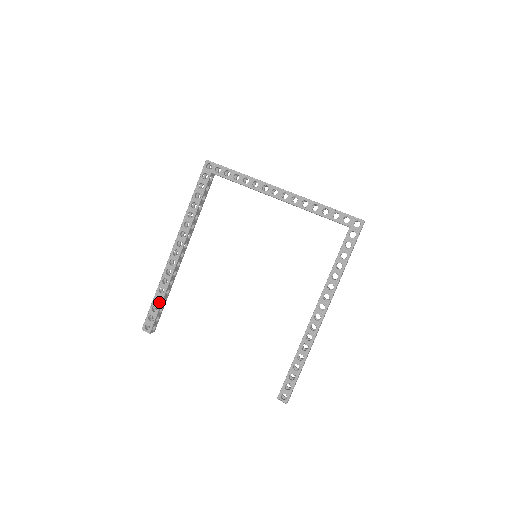
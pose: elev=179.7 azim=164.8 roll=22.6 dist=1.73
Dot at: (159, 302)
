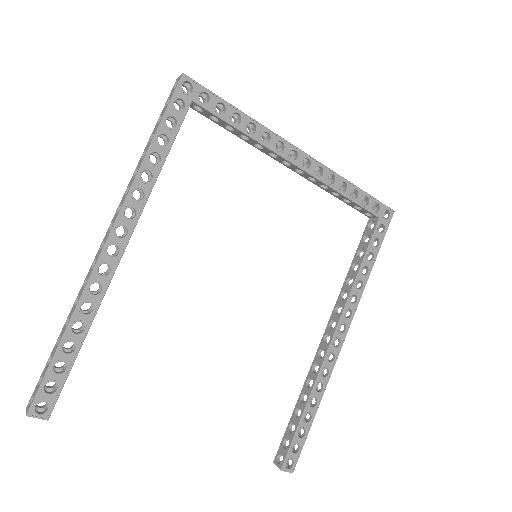
Dot at: (73, 352)
